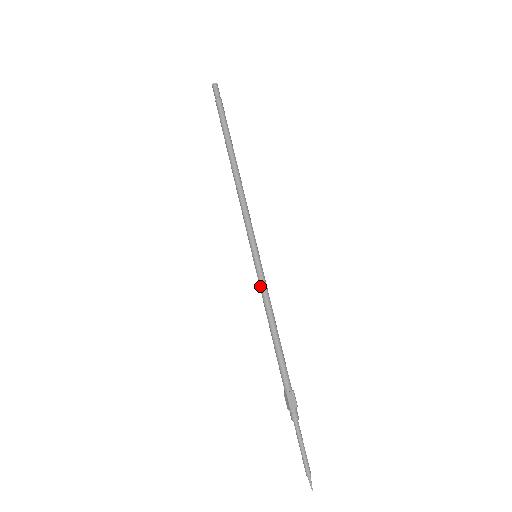
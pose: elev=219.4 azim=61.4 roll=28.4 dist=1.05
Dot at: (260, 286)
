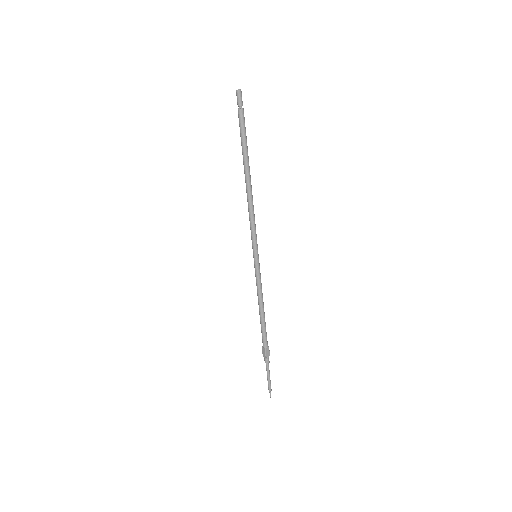
Dot at: (257, 279)
